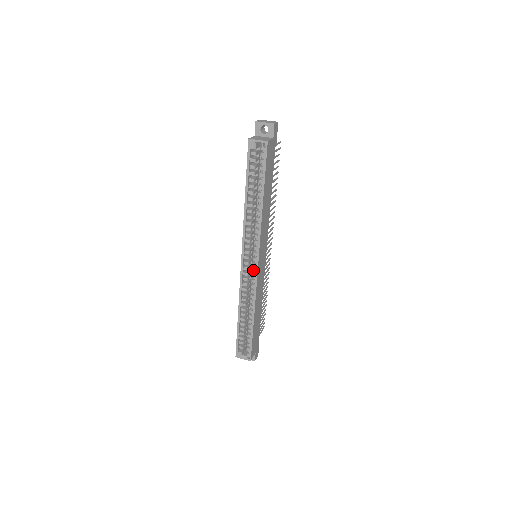
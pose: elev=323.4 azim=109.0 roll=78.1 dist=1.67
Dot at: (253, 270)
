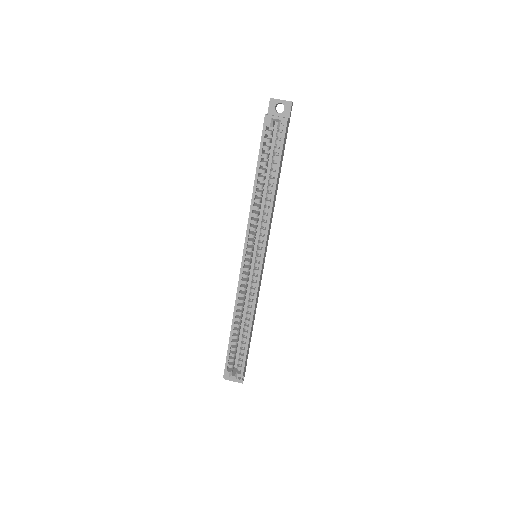
Dot at: (255, 271)
